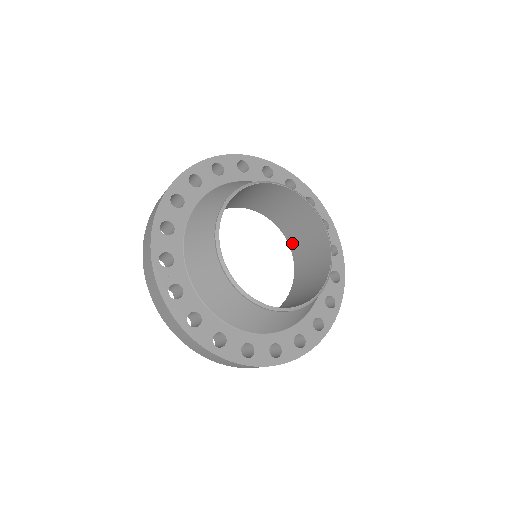
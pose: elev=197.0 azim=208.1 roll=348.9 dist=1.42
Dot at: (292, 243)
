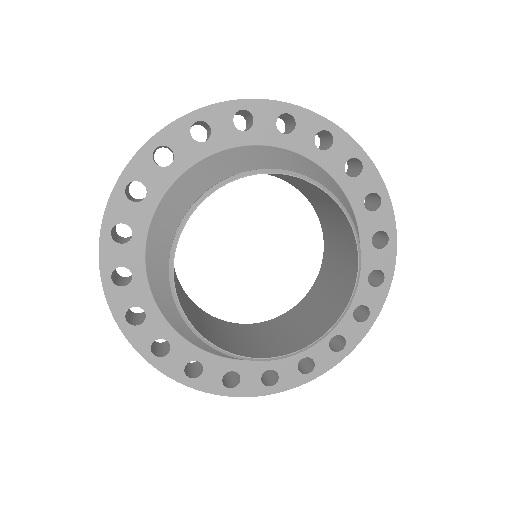
Dot at: (324, 268)
